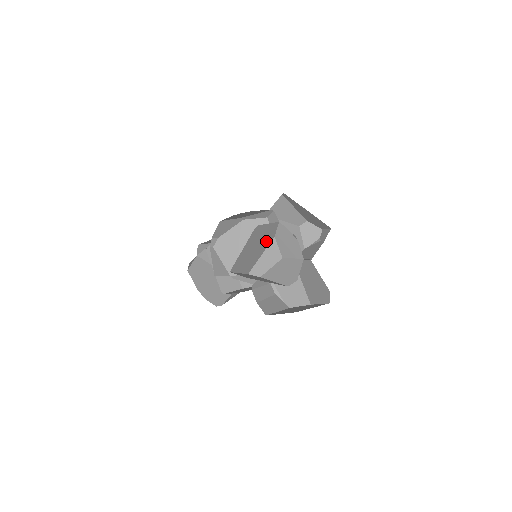
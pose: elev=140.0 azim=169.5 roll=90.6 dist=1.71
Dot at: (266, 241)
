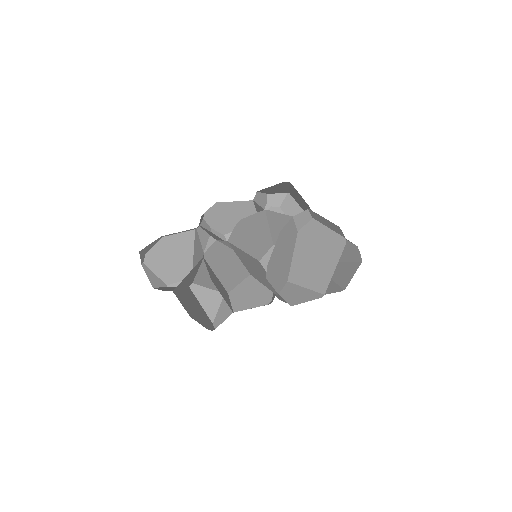
Dot at: (305, 242)
